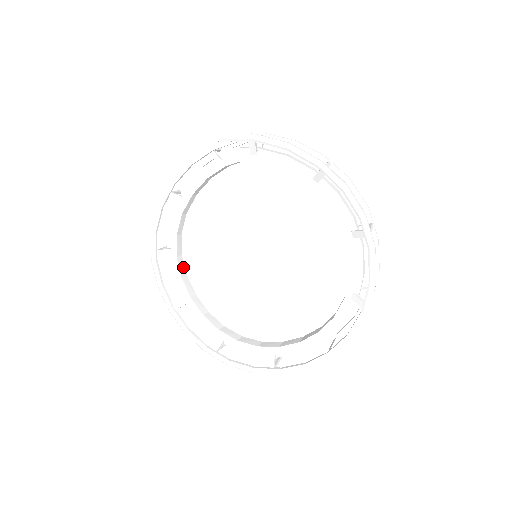
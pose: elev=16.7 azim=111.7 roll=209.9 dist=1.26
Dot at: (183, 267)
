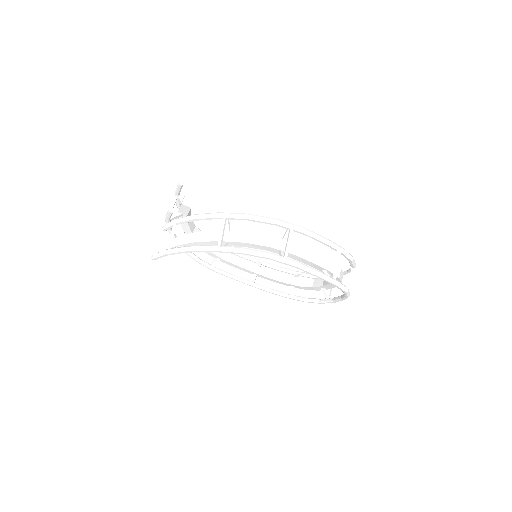
Dot at: (235, 259)
